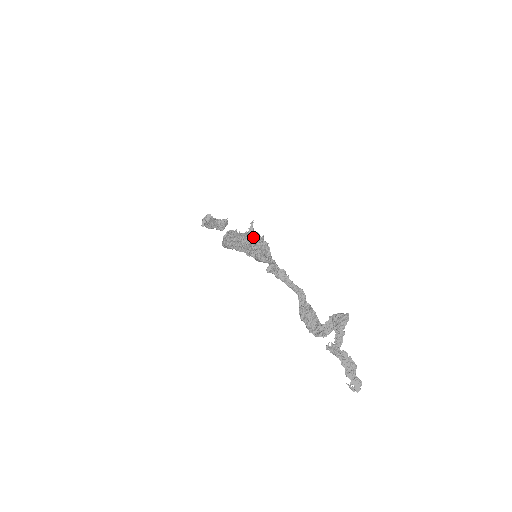
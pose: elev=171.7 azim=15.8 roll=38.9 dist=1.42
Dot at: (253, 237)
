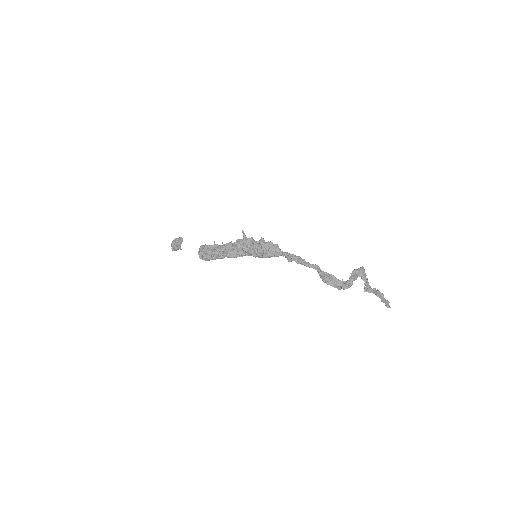
Dot at: (255, 242)
